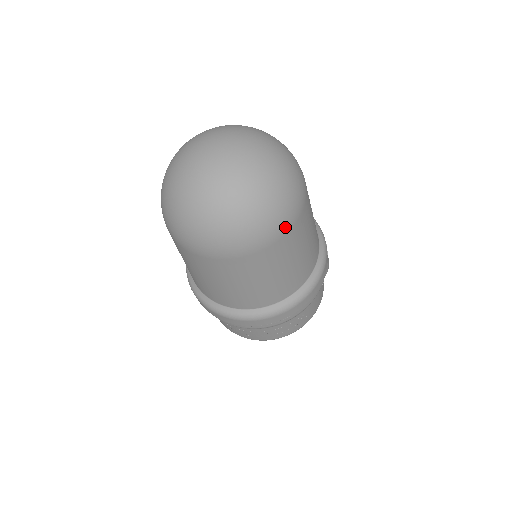
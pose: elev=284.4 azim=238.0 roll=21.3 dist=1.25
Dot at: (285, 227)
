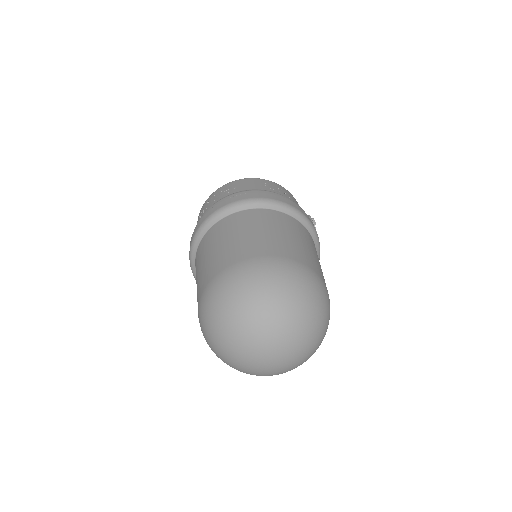
Dot at: occluded
